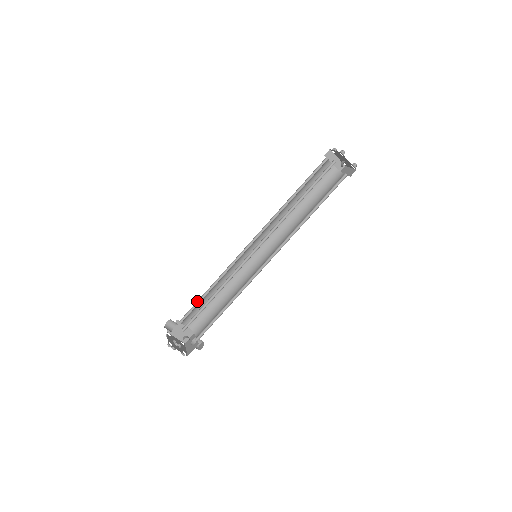
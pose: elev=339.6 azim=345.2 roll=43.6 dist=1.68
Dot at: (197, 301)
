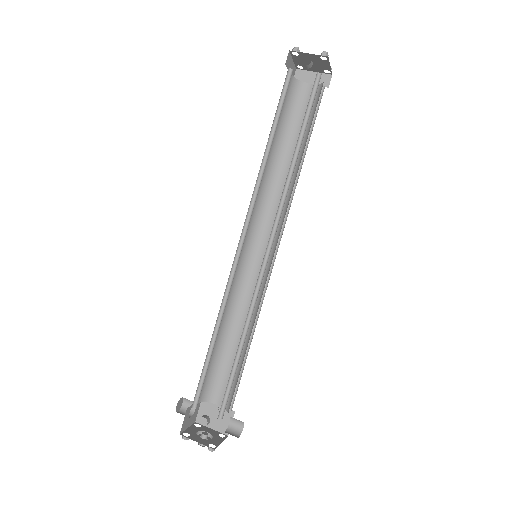
Dot at: (215, 360)
